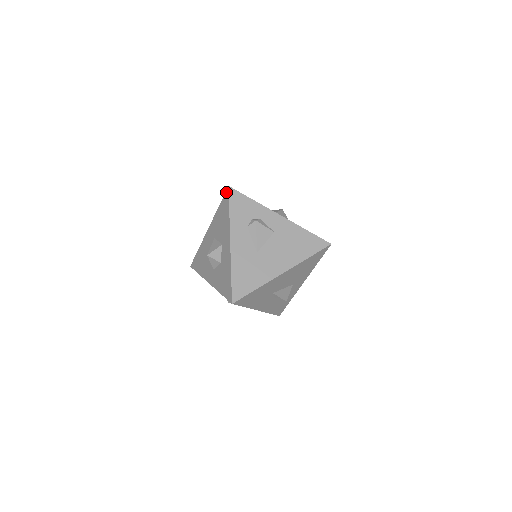
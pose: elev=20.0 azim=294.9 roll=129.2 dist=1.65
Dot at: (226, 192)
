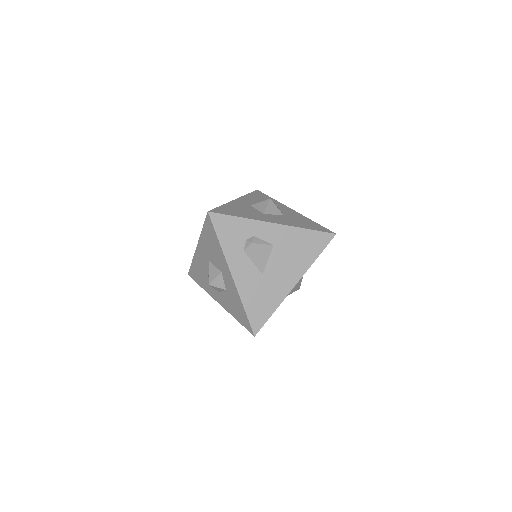
Dot at: (207, 217)
